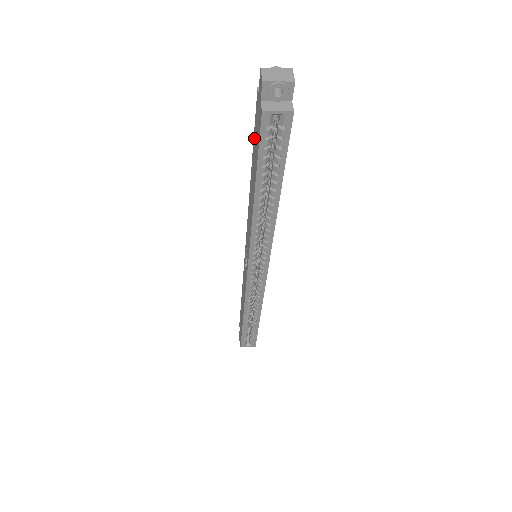
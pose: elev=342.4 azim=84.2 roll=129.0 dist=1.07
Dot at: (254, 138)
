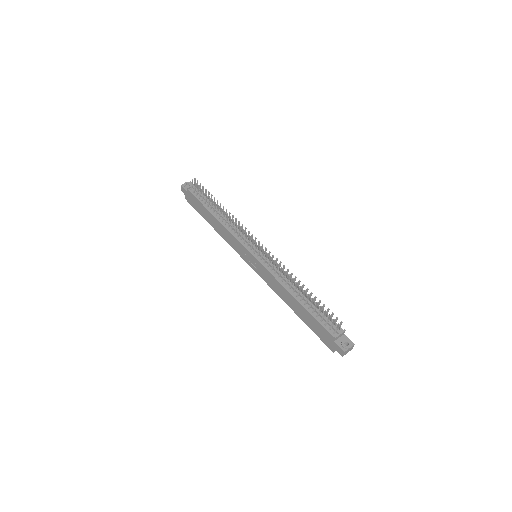
Dot at: (315, 322)
